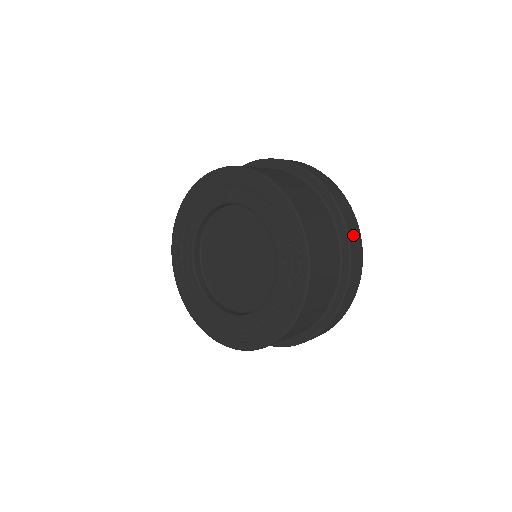
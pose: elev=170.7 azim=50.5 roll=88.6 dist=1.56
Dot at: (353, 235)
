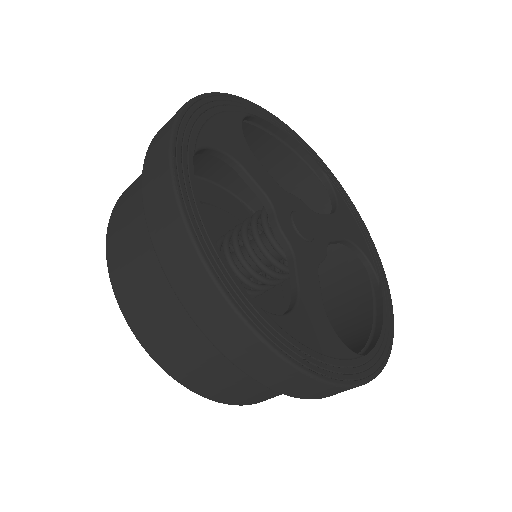
Dot at: (245, 358)
